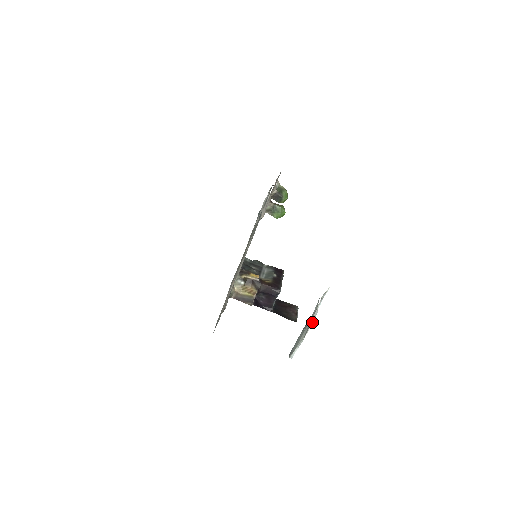
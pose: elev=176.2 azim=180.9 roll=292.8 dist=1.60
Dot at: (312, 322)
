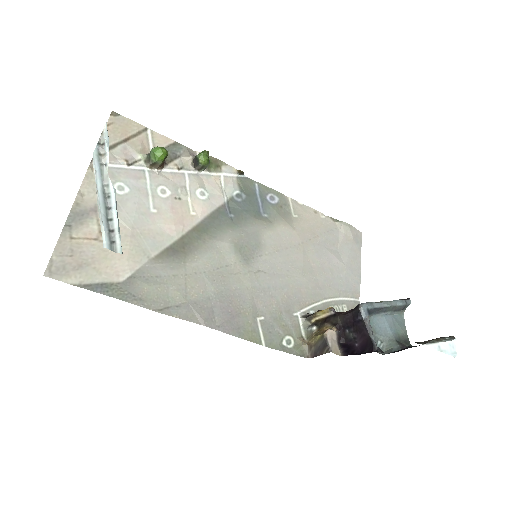
Dot at: (95, 174)
